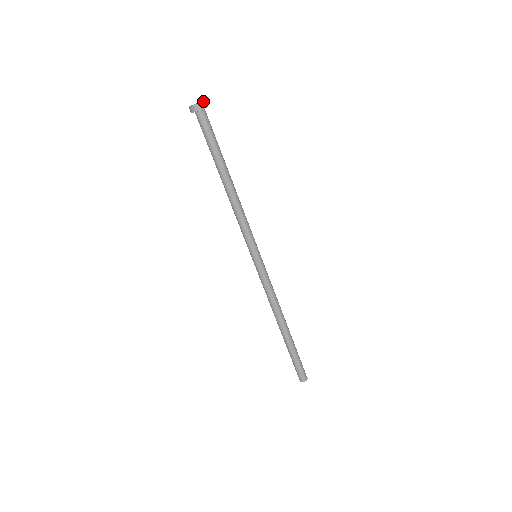
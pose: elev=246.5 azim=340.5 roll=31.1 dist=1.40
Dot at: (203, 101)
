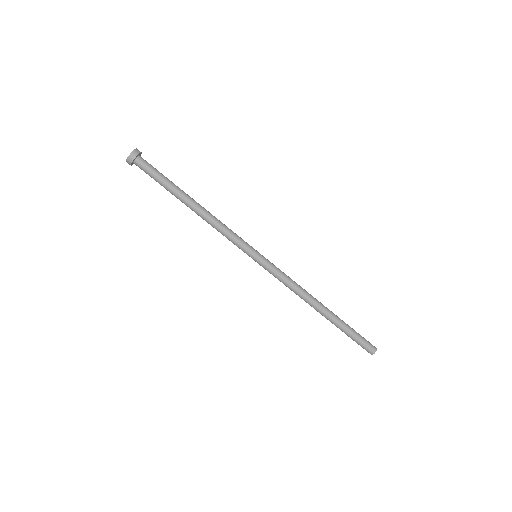
Dot at: (132, 151)
